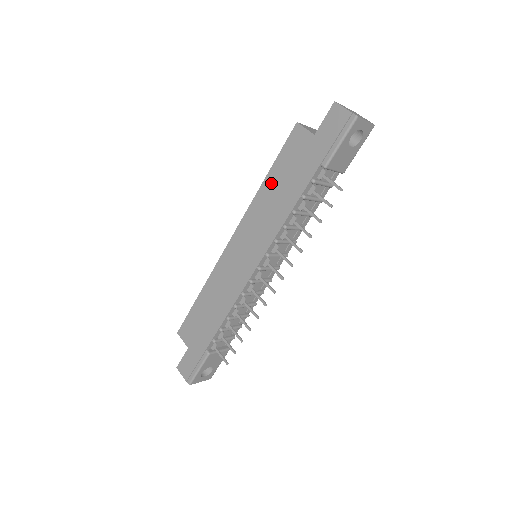
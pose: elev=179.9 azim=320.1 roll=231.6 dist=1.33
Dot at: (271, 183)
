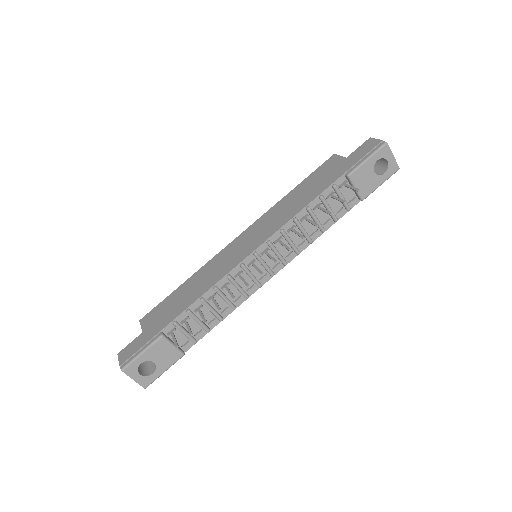
Dot at: (296, 192)
